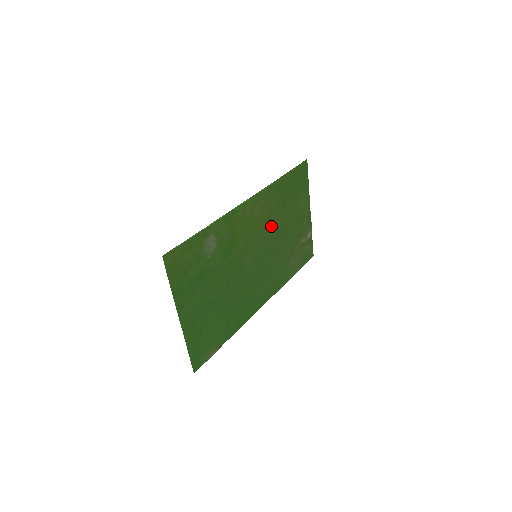
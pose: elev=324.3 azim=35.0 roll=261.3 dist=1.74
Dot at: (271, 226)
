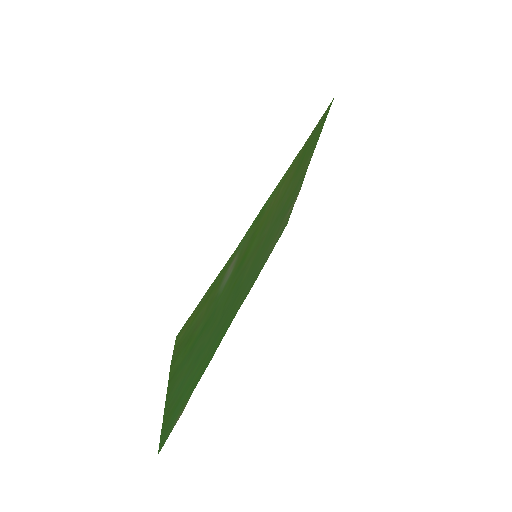
Dot at: (280, 206)
